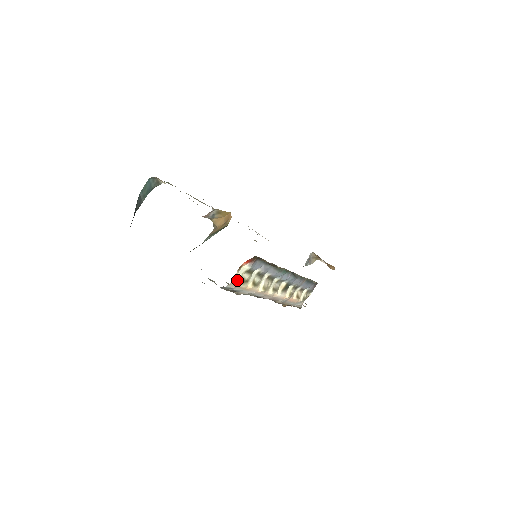
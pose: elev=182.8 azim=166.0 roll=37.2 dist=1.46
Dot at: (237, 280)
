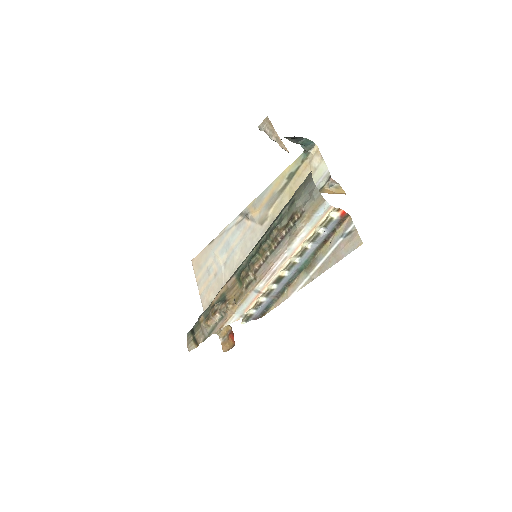
Dot at: (329, 213)
